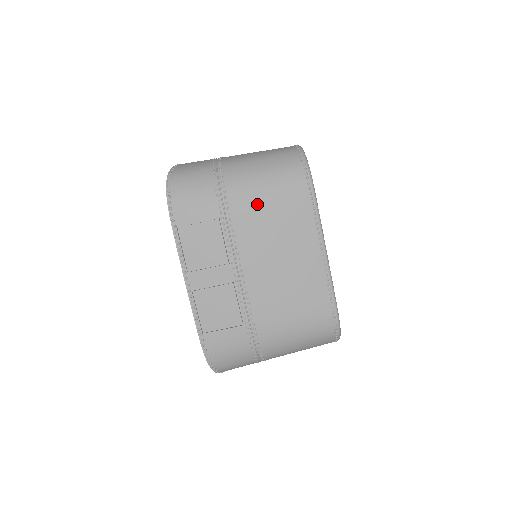
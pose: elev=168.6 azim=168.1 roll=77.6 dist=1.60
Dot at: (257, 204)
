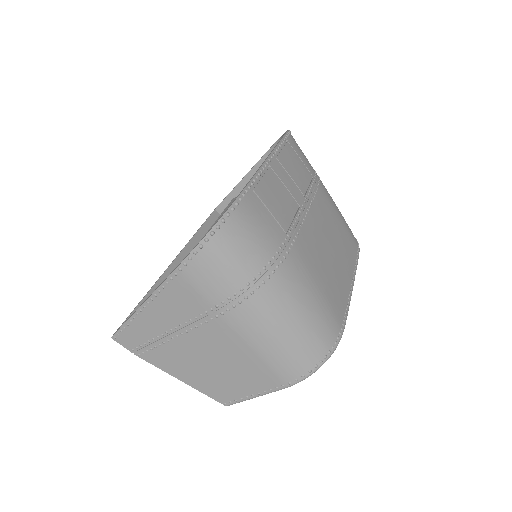
Dot at: (334, 207)
